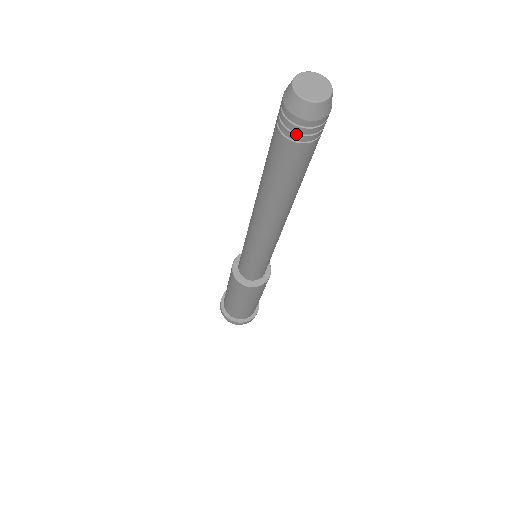
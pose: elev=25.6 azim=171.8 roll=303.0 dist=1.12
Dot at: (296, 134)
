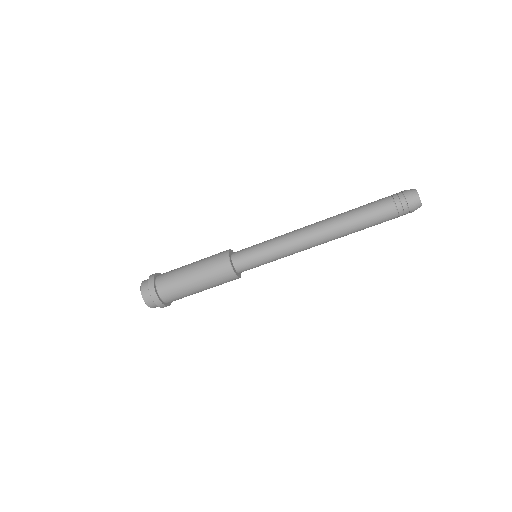
Dot at: (403, 214)
